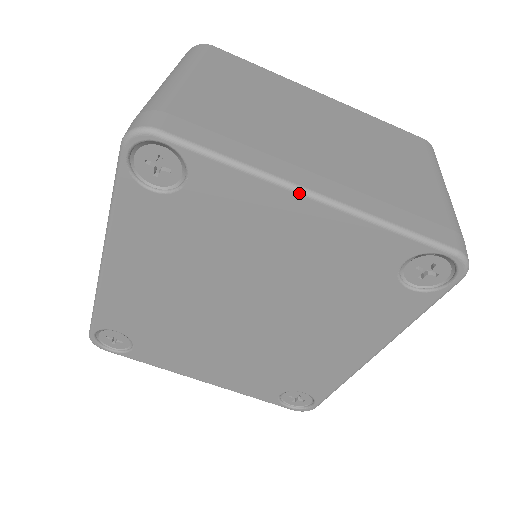
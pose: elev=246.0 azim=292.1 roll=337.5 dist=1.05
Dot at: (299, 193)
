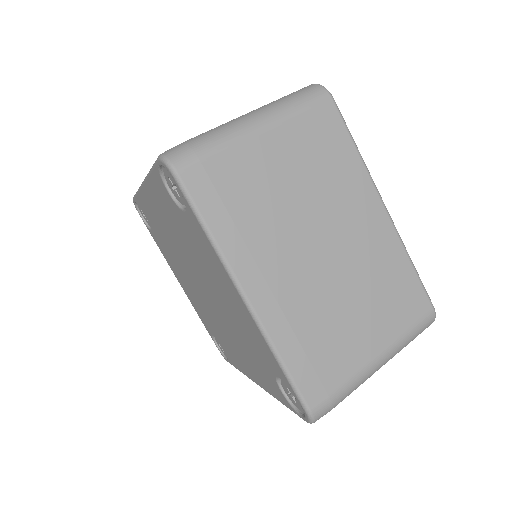
Dot at: (236, 288)
